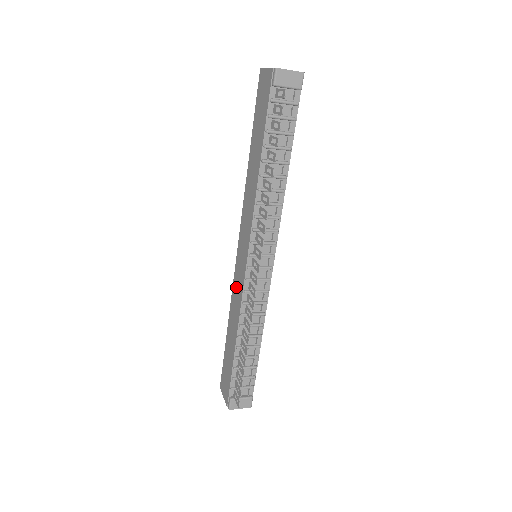
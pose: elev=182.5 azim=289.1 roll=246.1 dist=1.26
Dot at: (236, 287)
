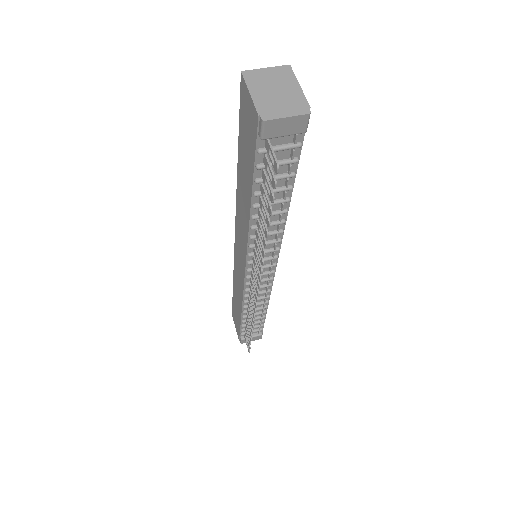
Dot at: (237, 272)
